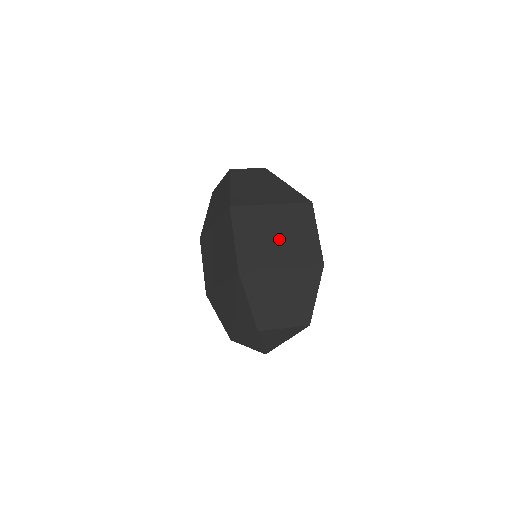
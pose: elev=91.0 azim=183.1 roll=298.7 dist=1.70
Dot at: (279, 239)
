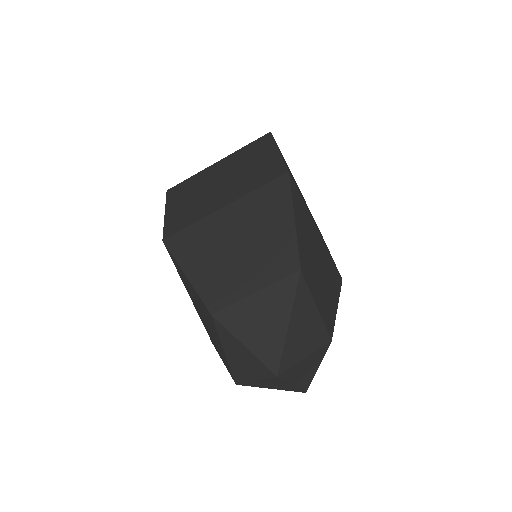
Dot at: (222, 184)
